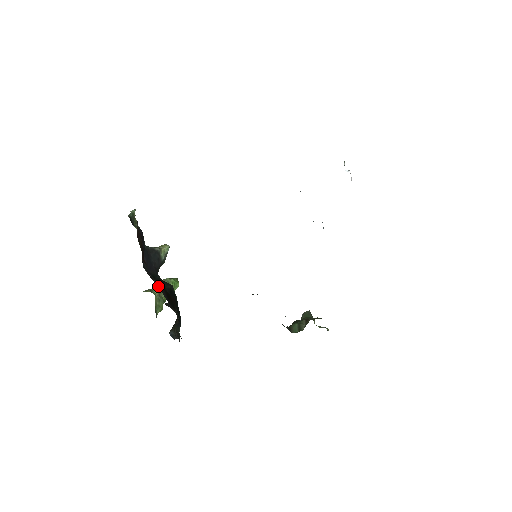
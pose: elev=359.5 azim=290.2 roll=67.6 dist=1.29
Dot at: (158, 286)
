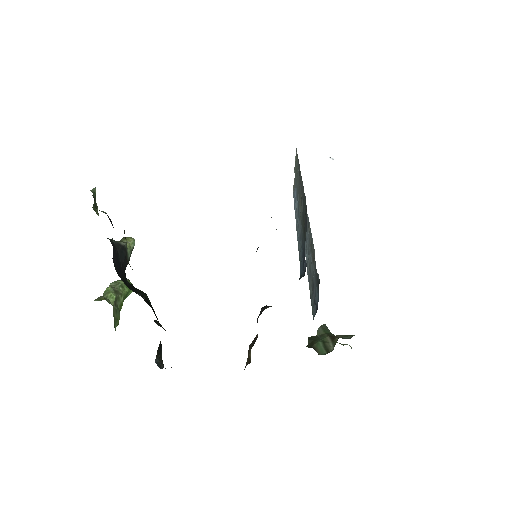
Dot at: (112, 292)
